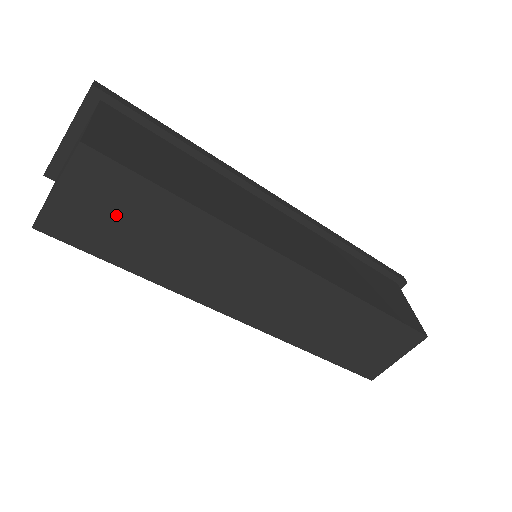
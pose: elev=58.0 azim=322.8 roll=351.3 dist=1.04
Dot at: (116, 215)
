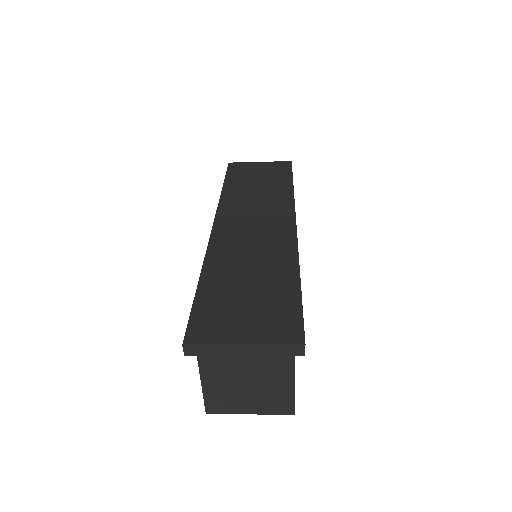
Dot at: occluded
